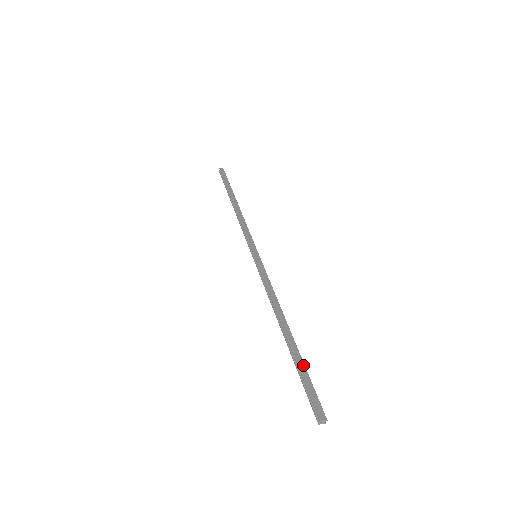
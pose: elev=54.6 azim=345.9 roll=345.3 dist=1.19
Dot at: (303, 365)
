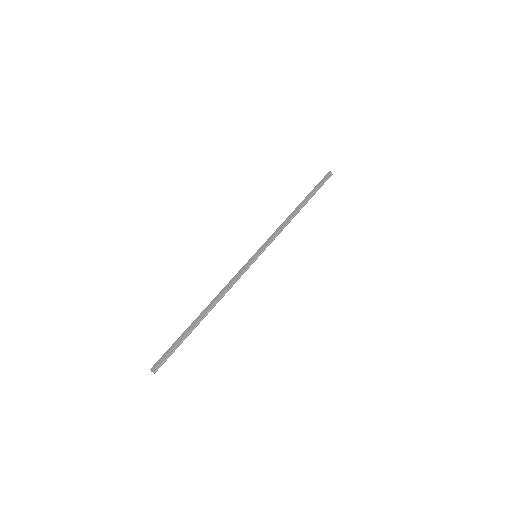
Dot at: (182, 337)
